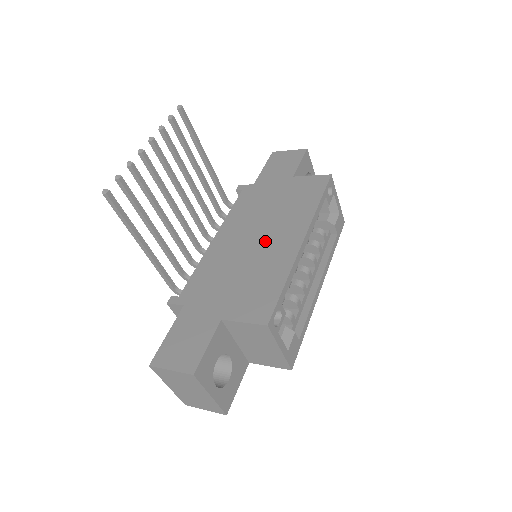
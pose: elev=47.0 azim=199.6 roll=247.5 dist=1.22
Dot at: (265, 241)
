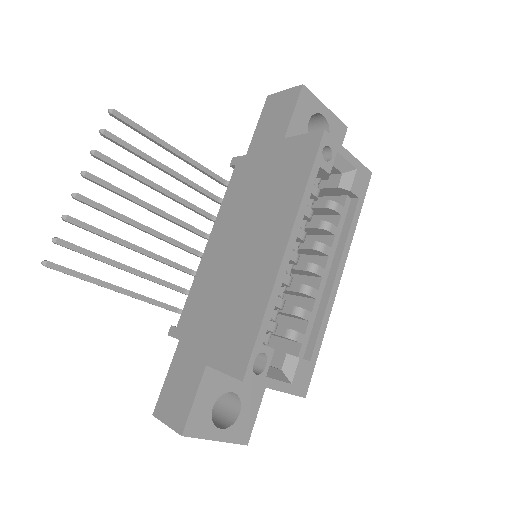
Dot at: (249, 250)
